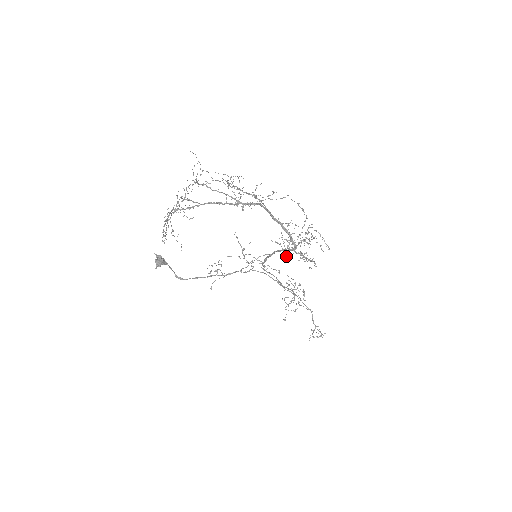
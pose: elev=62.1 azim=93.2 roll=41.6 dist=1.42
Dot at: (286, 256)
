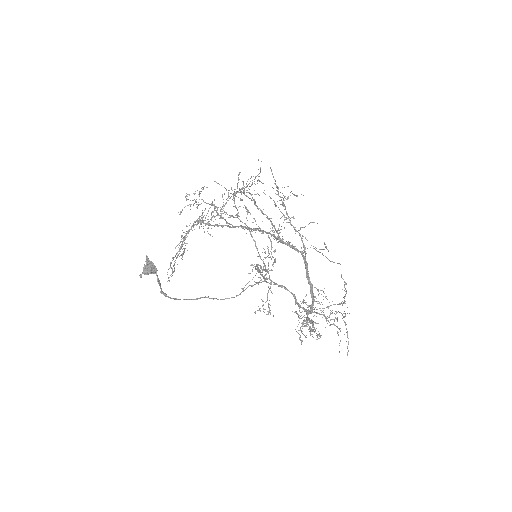
Dot at: occluded
